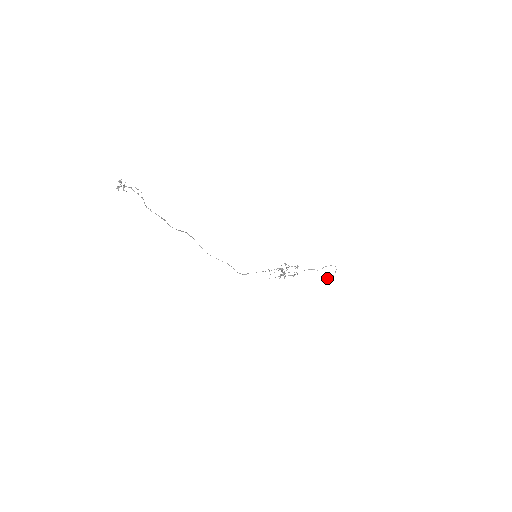
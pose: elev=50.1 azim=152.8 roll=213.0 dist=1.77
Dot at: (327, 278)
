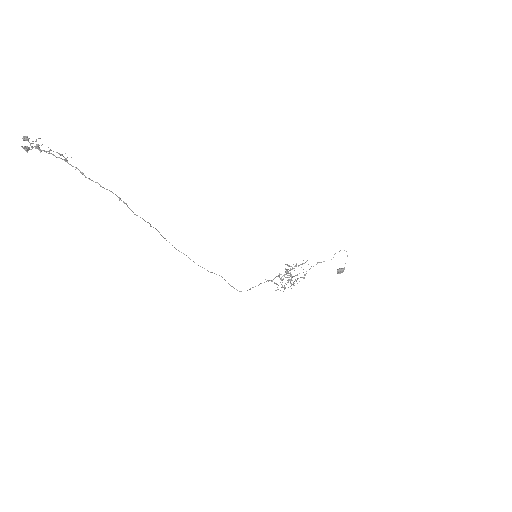
Dot at: (338, 272)
